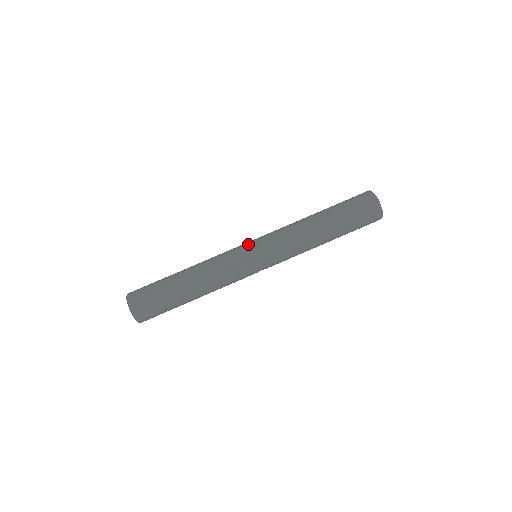
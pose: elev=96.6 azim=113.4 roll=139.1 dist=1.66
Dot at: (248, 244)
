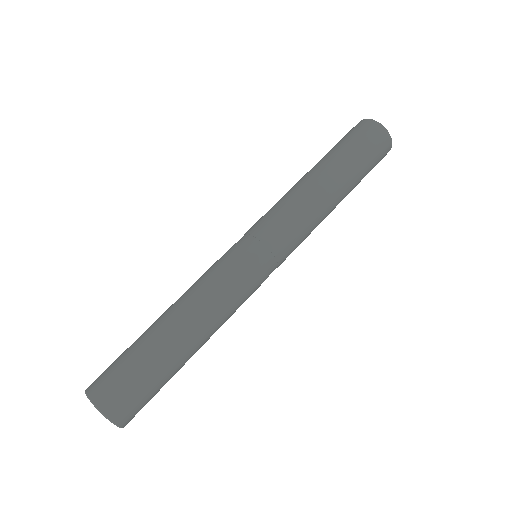
Dot at: occluded
